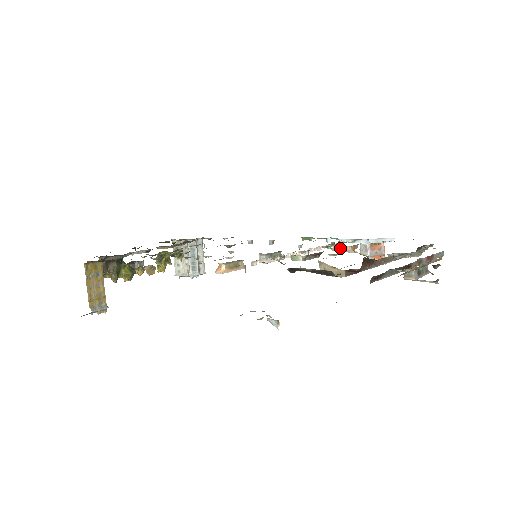
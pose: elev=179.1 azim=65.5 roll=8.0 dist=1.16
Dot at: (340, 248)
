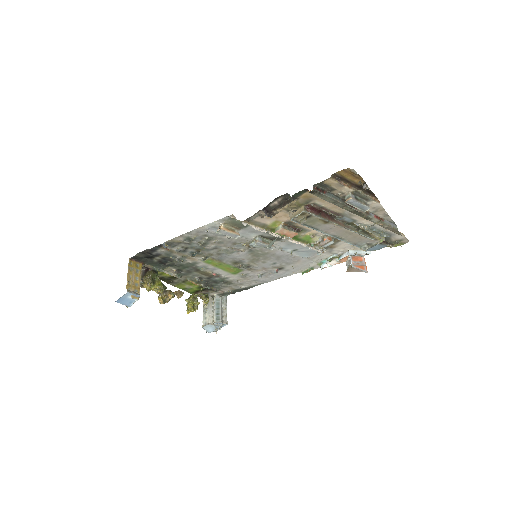
Dot at: (319, 242)
